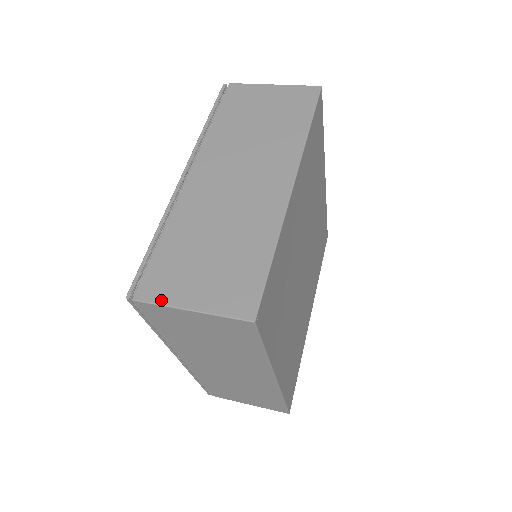
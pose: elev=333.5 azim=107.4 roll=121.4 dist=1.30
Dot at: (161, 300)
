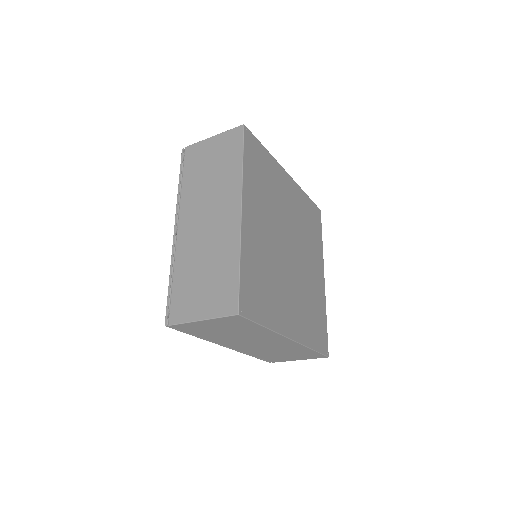
Dot at: (184, 320)
